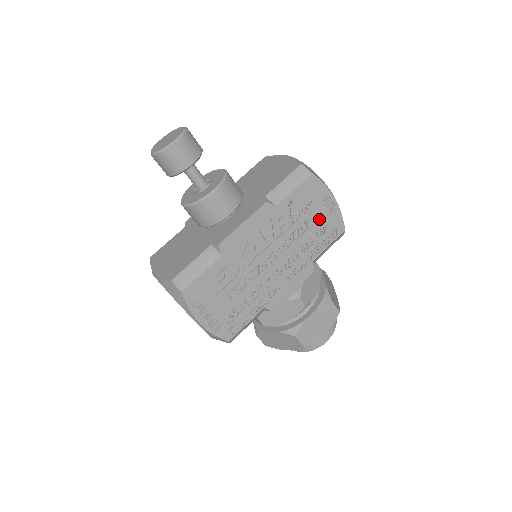
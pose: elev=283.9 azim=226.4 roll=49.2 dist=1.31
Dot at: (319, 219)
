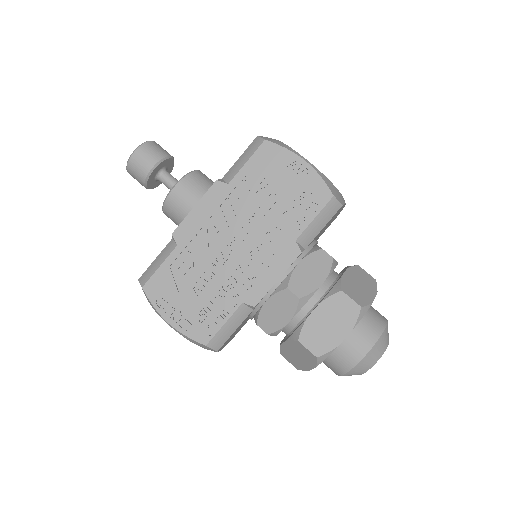
Dot at: (290, 189)
